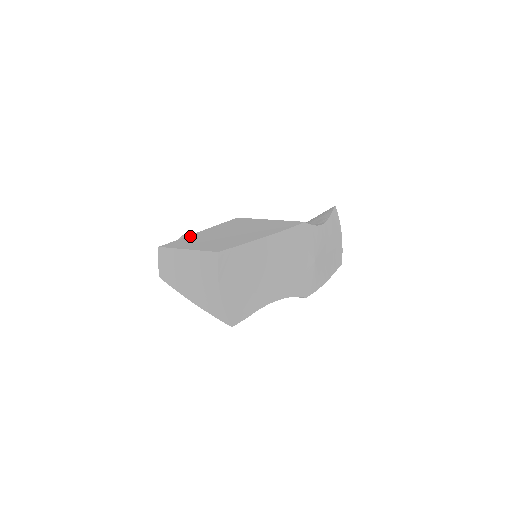
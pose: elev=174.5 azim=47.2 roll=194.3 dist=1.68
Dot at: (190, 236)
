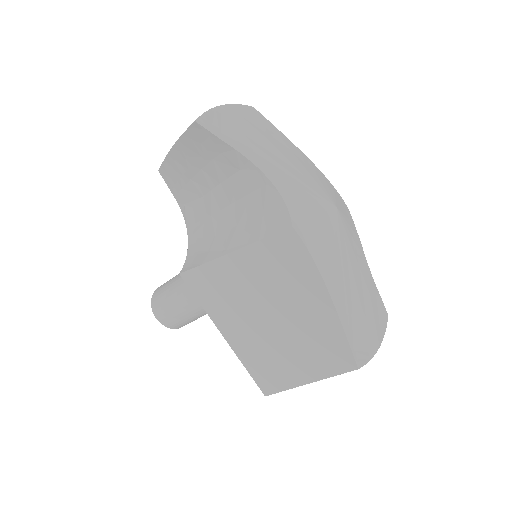
Dot at: occluded
